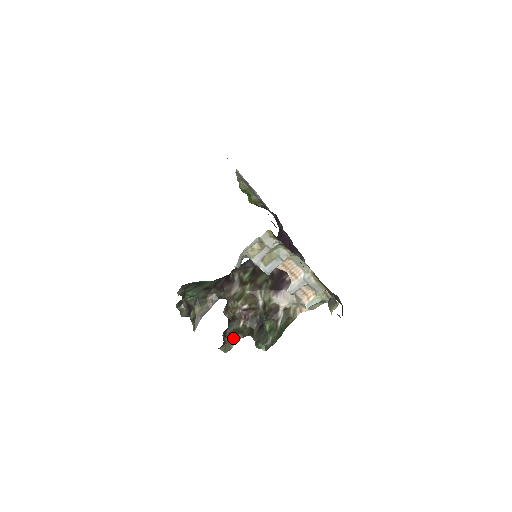
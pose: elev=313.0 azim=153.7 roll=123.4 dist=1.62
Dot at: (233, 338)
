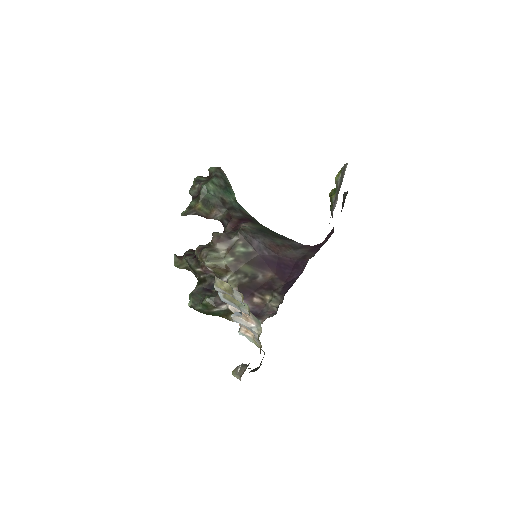
Dot at: (188, 265)
